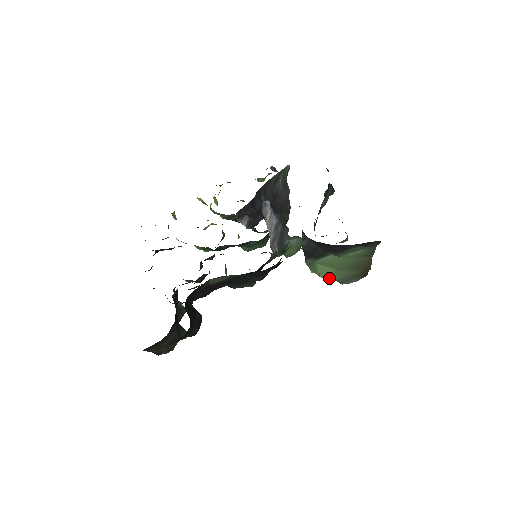
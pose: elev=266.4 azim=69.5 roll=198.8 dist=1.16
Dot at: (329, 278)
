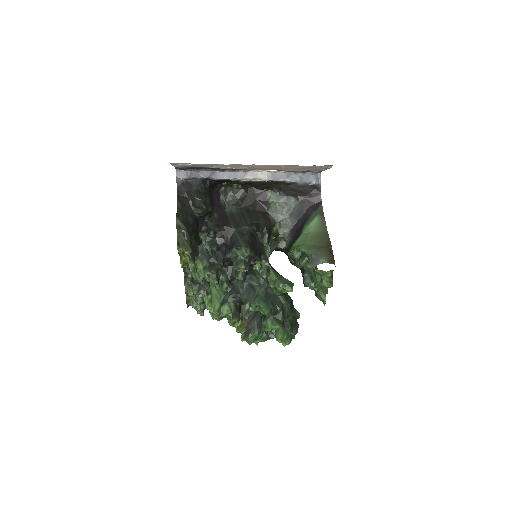
Dot at: (301, 249)
